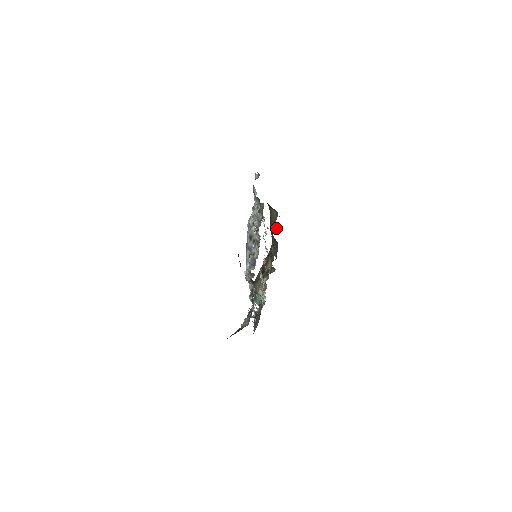
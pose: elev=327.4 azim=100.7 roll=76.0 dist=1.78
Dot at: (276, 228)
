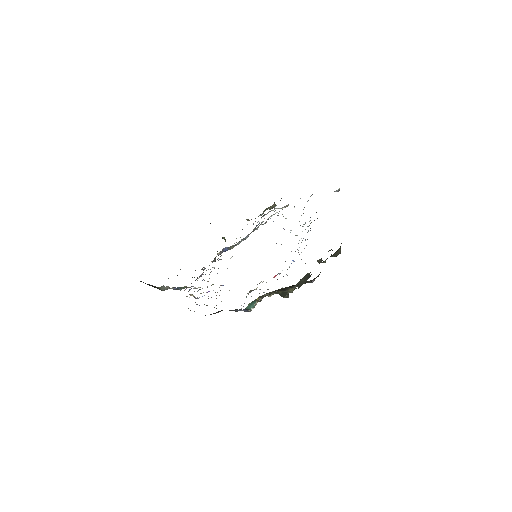
Dot at: (319, 261)
